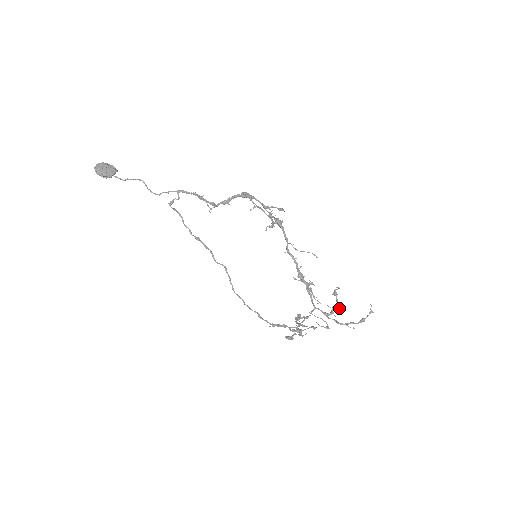
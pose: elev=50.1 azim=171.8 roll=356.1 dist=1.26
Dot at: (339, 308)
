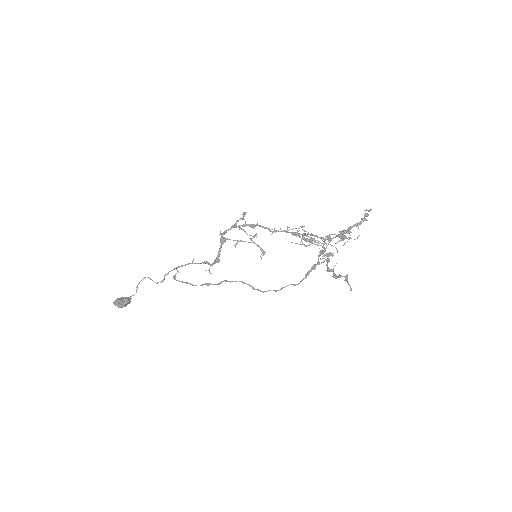
Dot at: (348, 233)
